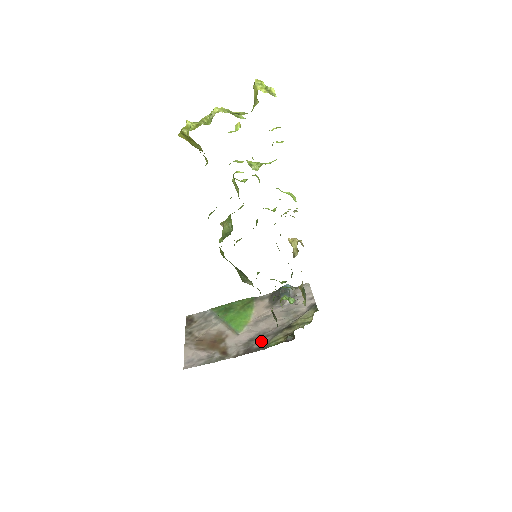
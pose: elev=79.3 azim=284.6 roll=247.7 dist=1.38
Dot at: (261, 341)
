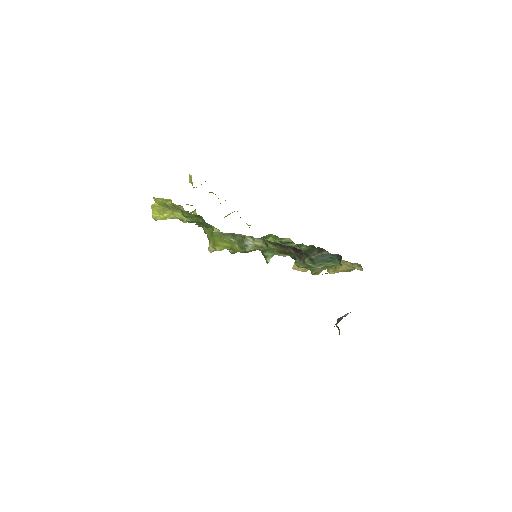
Dot at: occluded
